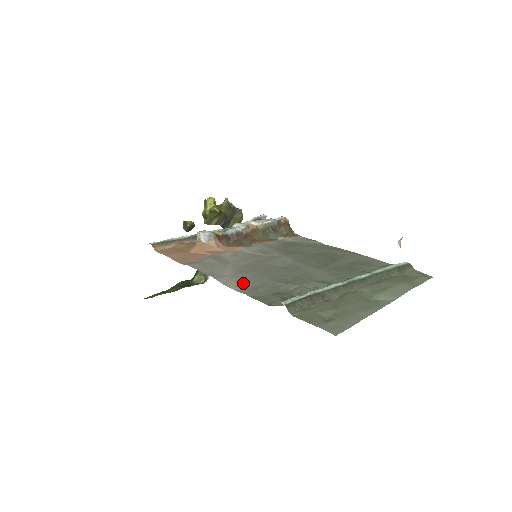
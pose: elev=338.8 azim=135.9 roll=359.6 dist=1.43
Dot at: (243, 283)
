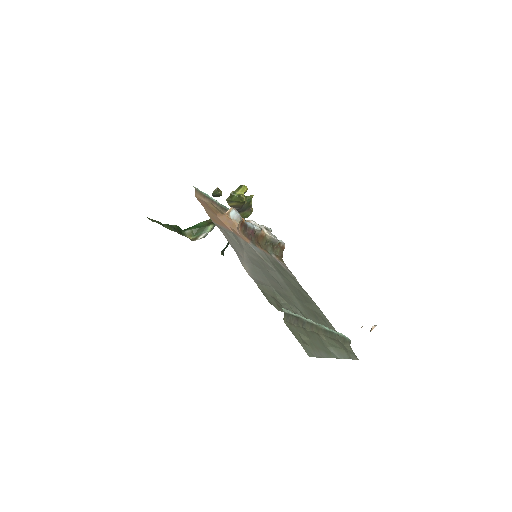
Dot at: (254, 272)
